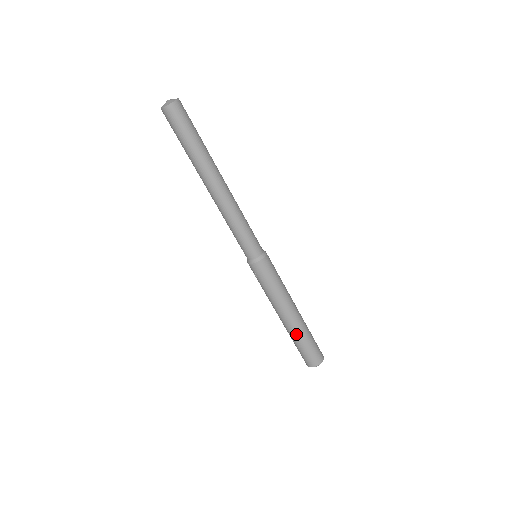
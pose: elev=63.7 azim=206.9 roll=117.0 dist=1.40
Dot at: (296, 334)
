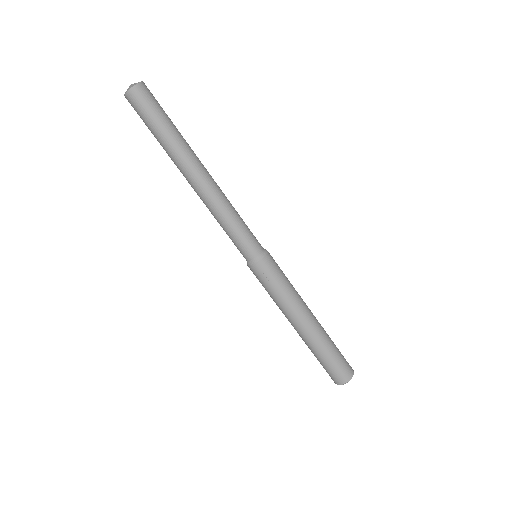
Dot at: (322, 341)
